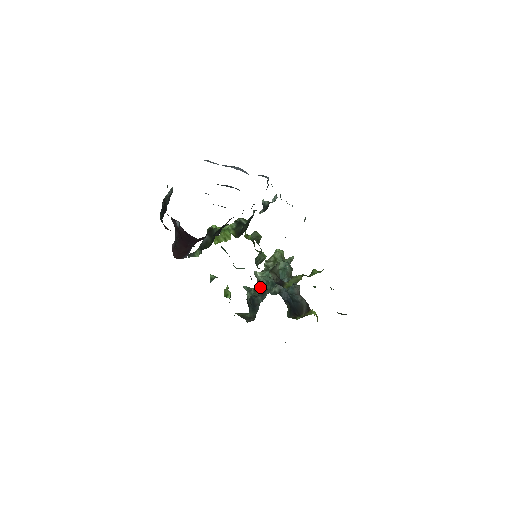
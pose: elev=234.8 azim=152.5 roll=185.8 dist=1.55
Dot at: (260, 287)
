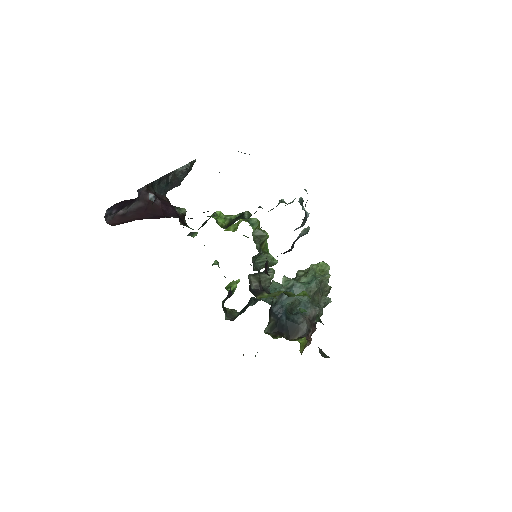
Dot at: occluded
